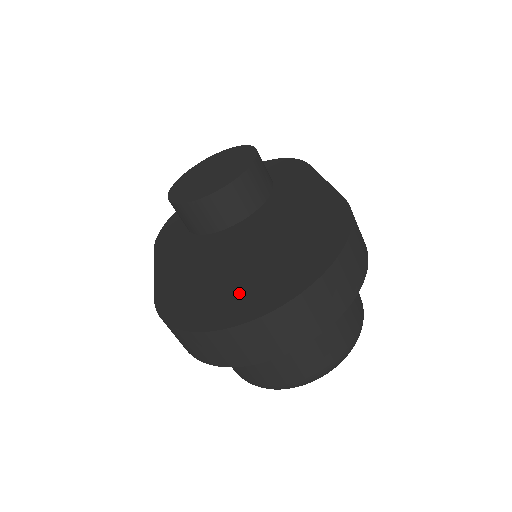
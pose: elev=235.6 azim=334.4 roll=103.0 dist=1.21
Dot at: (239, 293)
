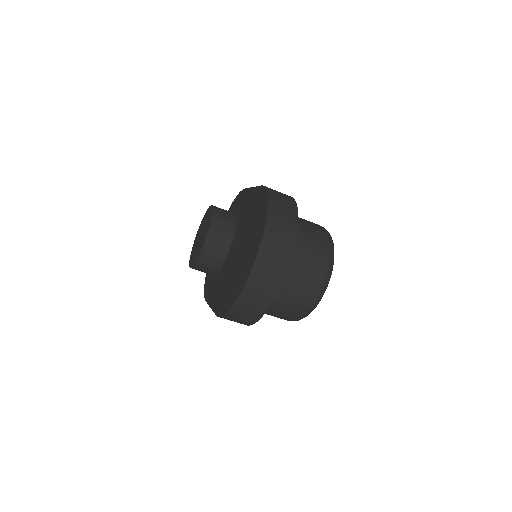
Dot at: (243, 269)
